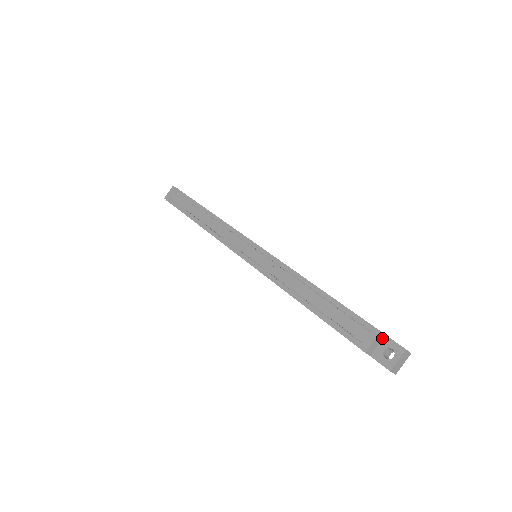
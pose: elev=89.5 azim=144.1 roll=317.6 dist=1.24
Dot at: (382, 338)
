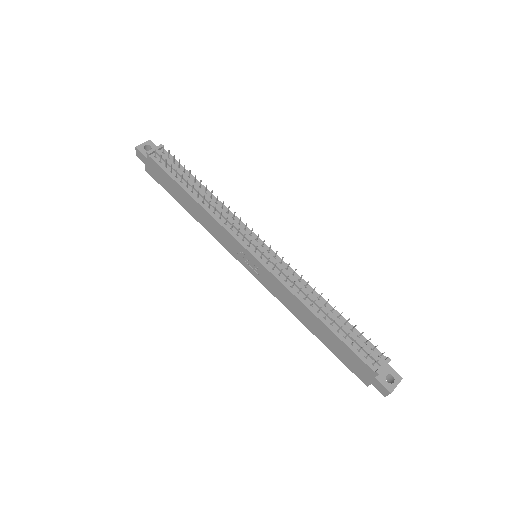
Dot at: occluded
